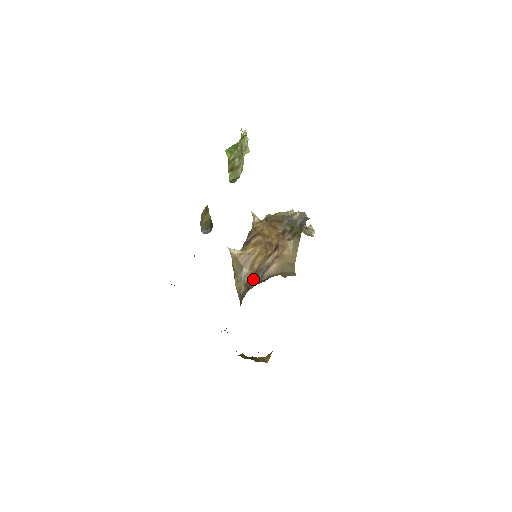
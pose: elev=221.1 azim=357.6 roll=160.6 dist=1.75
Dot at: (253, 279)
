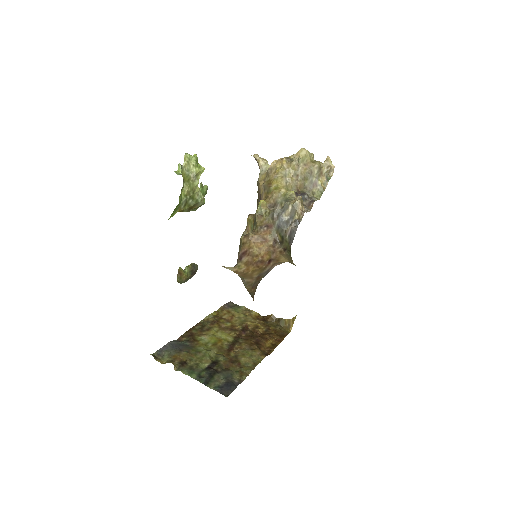
Dot at: (258, 280)
